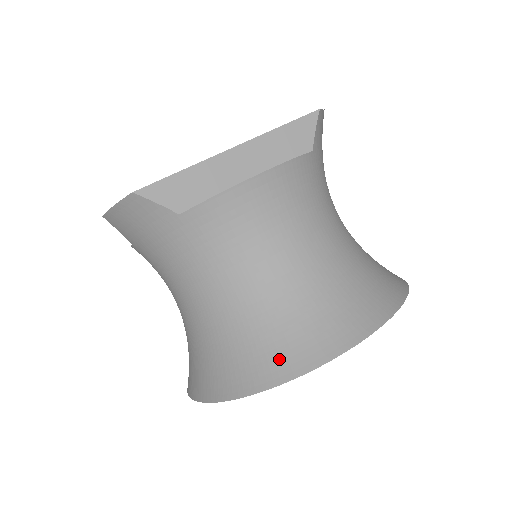
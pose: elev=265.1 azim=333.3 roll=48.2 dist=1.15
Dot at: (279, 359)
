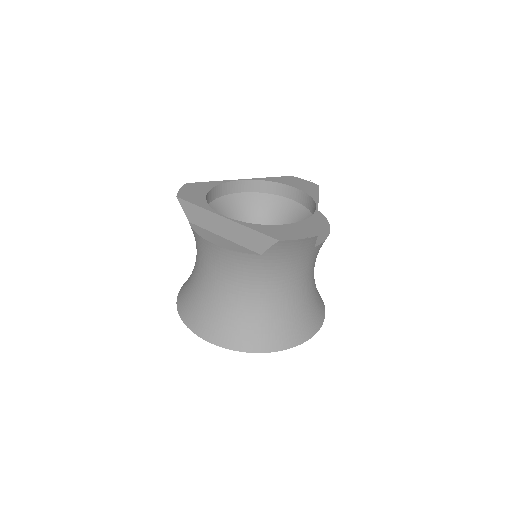
Dot at: (186, 308)
